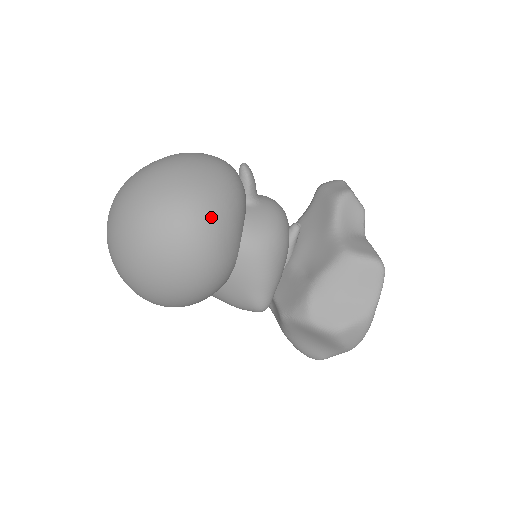
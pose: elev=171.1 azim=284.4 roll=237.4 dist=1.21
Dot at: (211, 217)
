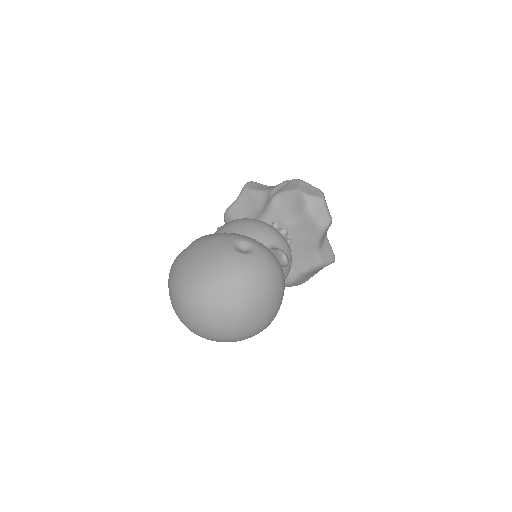
Dot at: occluded
